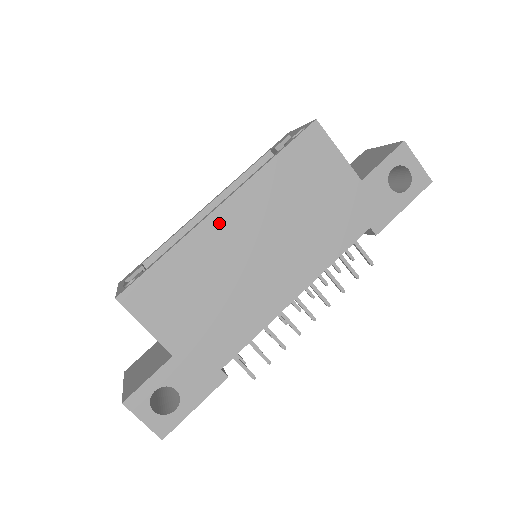
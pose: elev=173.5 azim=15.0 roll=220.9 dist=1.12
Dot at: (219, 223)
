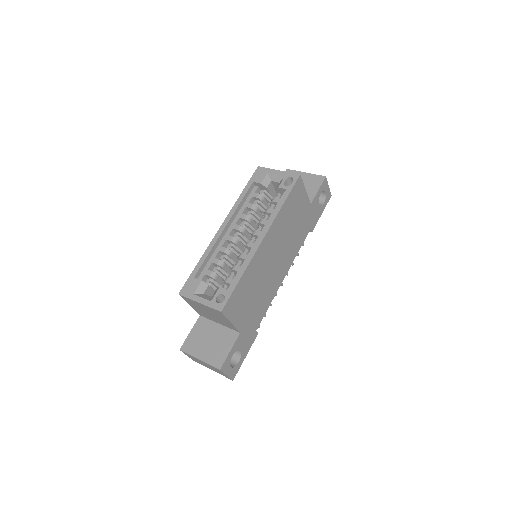
Dot at: (262, 249)
